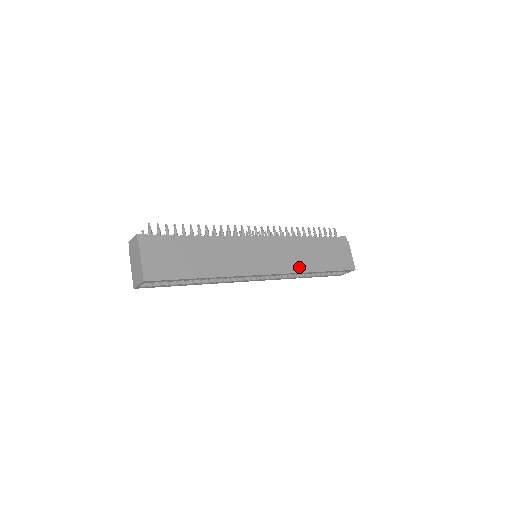
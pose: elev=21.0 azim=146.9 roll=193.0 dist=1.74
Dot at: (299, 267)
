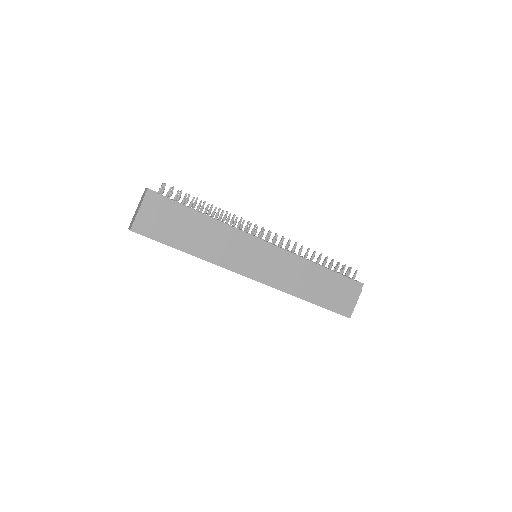
Dot at: (289, 288)
